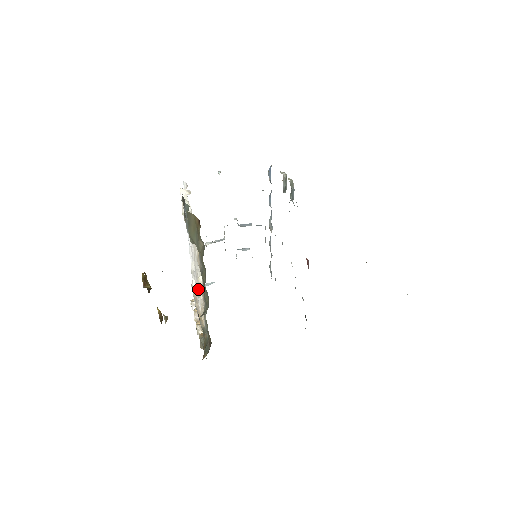
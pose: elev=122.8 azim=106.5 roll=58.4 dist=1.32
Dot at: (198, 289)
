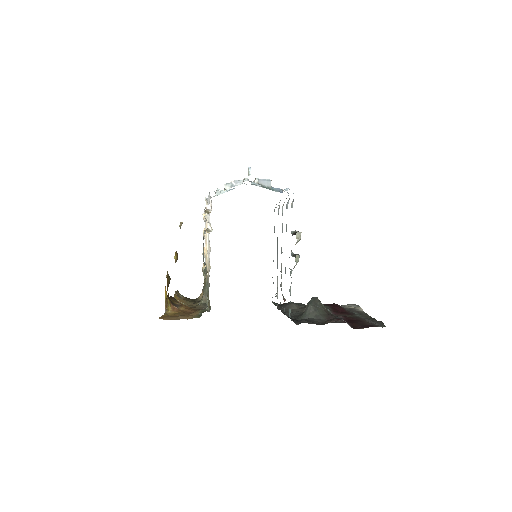
Dot at: (207, 254)
